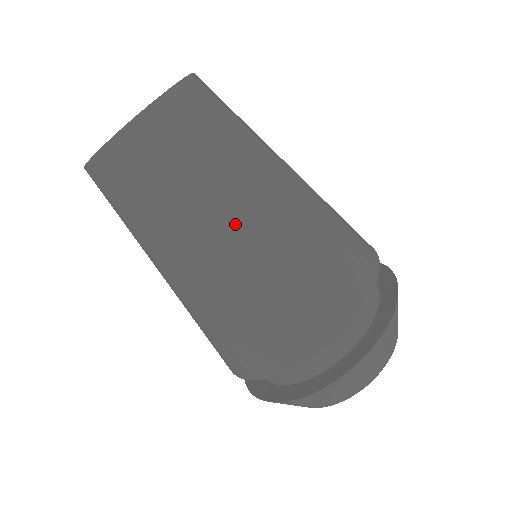
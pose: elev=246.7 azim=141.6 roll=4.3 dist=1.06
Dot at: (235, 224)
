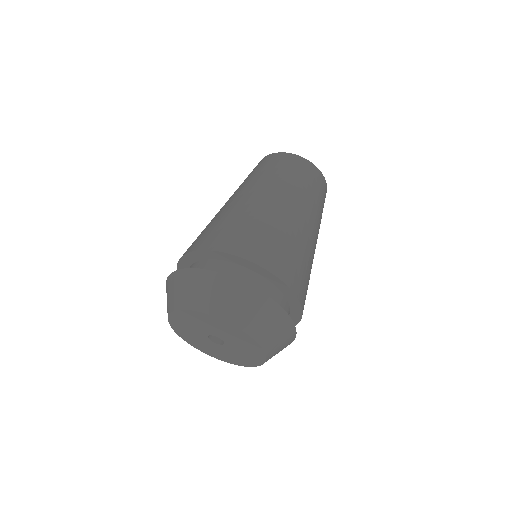
Dot at: (245, 192)
